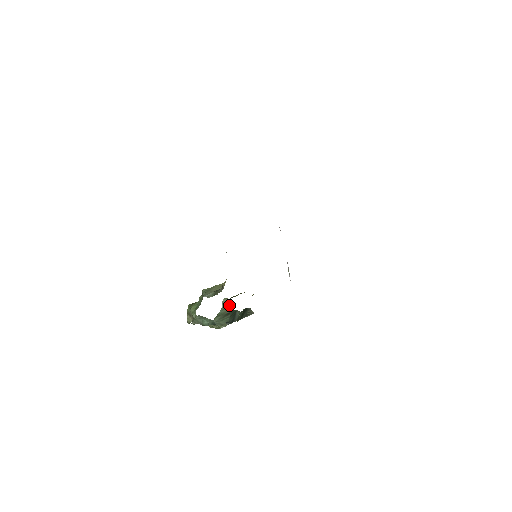
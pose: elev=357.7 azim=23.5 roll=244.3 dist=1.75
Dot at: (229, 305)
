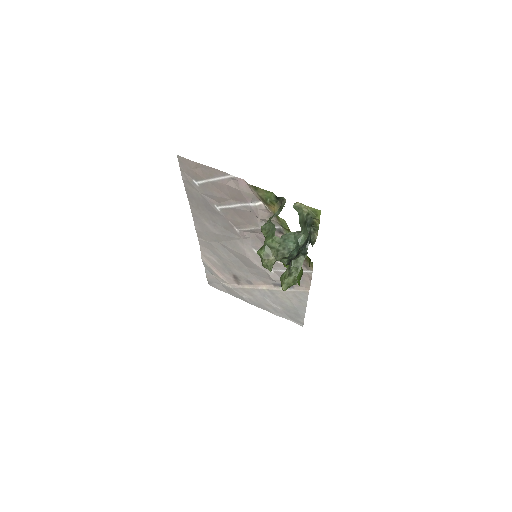
Dot at: (301, 210)
